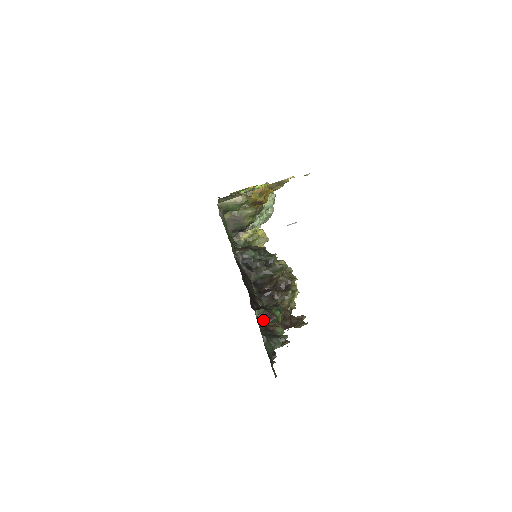
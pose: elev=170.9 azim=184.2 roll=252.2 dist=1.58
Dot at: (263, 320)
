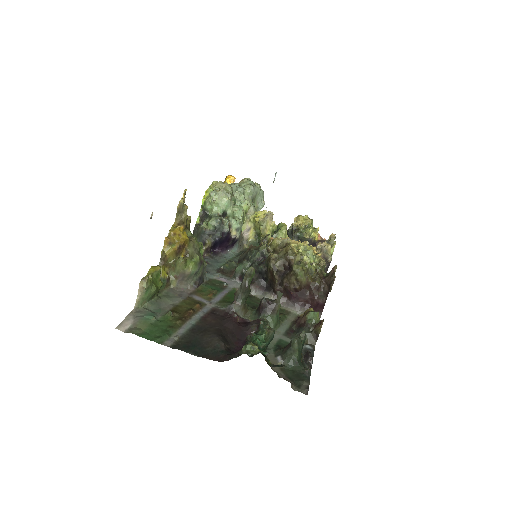
Dot at: (302, 309)
